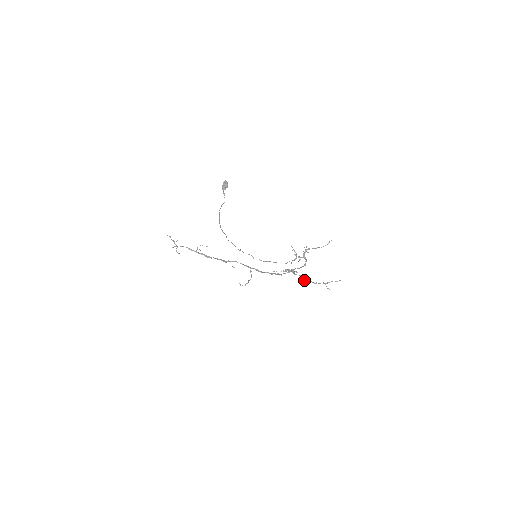
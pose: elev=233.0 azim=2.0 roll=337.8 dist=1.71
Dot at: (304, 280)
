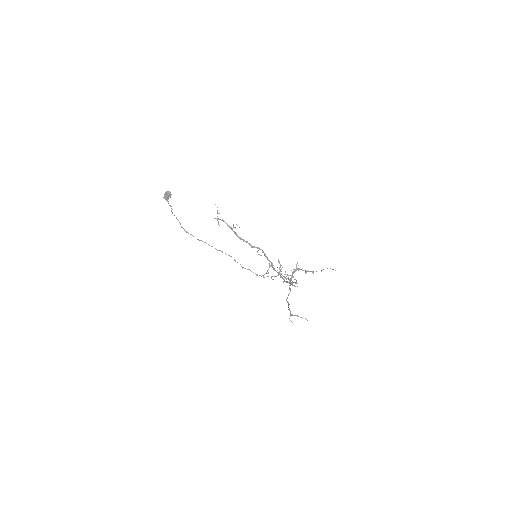
Dot at: (286, 299)
